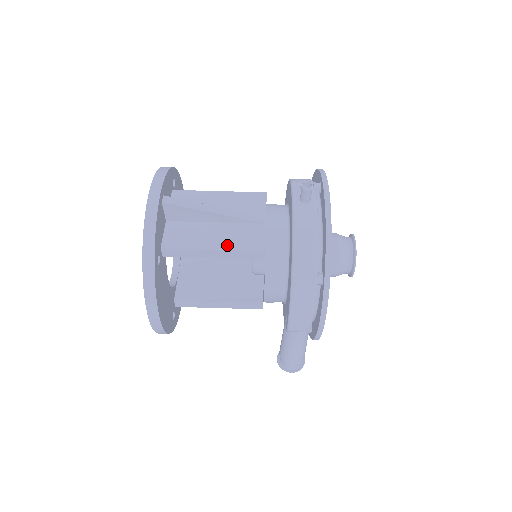
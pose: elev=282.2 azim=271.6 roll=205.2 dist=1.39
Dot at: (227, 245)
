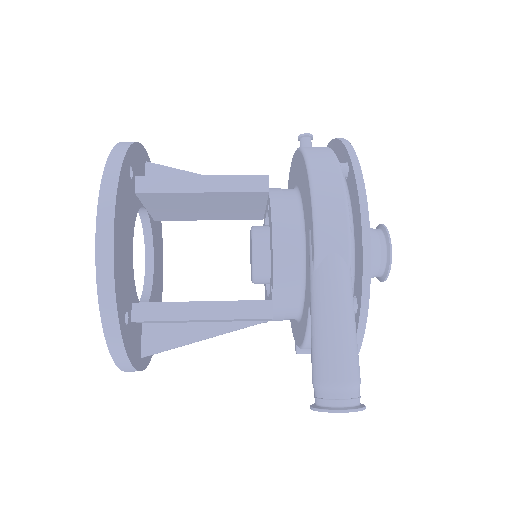
Dot at: (220, 178)
